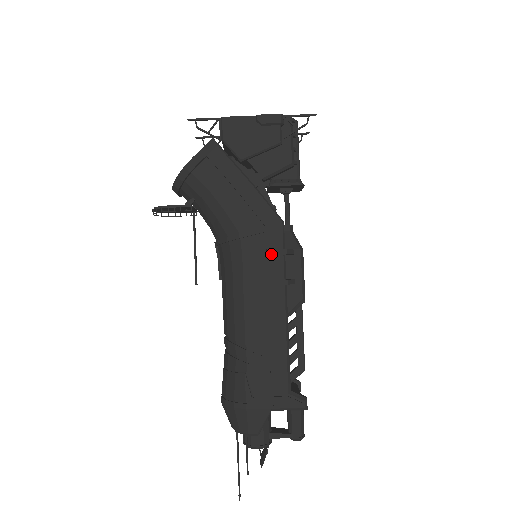
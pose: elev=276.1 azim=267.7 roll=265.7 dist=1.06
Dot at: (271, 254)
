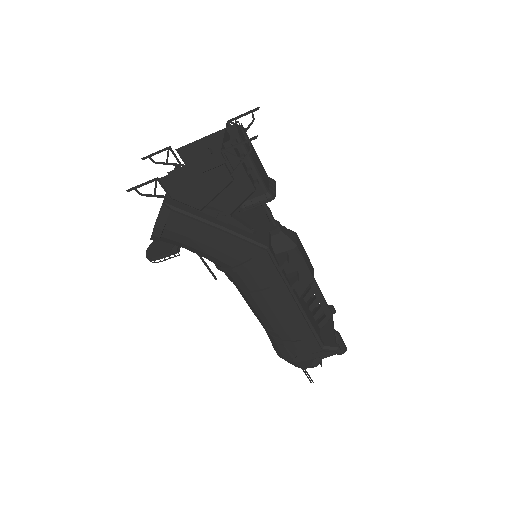
Dot at: (268, 276)
